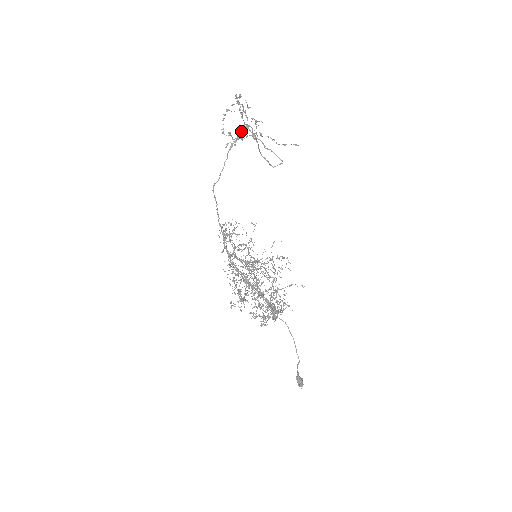
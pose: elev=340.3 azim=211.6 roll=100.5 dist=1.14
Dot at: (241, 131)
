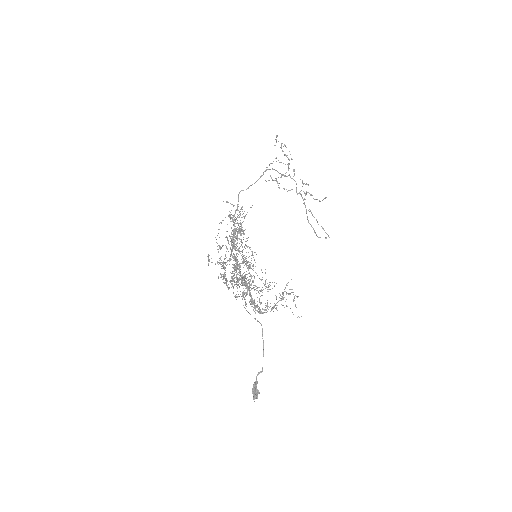
Dot at: (282, 174)
